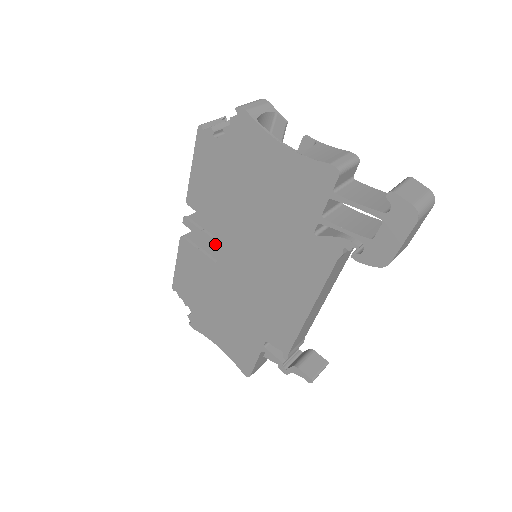
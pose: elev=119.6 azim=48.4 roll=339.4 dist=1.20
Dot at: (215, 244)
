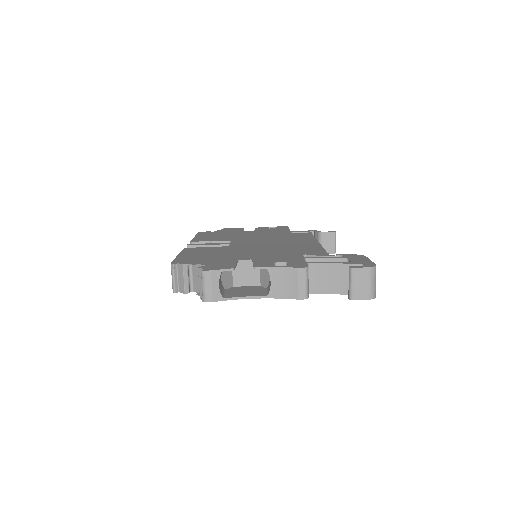
Dot at: occluded
